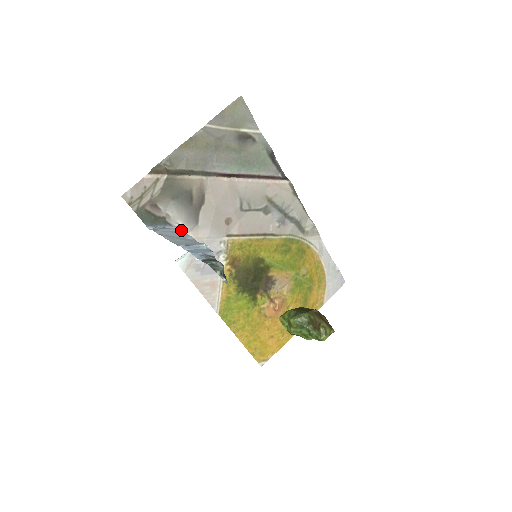
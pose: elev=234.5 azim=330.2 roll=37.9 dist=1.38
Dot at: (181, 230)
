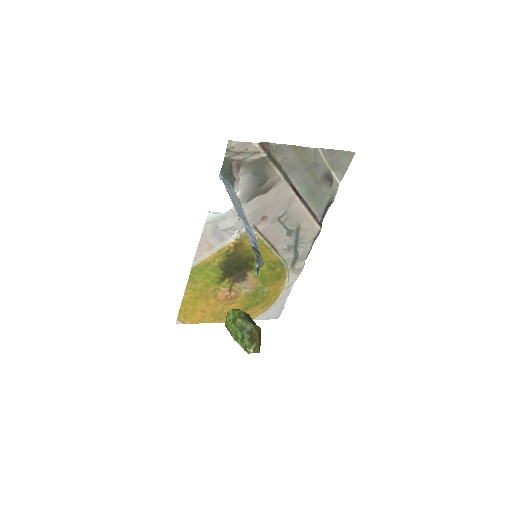
Dot at: (239, 199)
